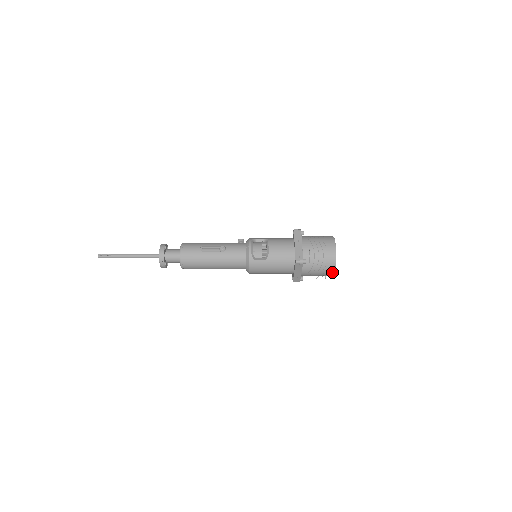
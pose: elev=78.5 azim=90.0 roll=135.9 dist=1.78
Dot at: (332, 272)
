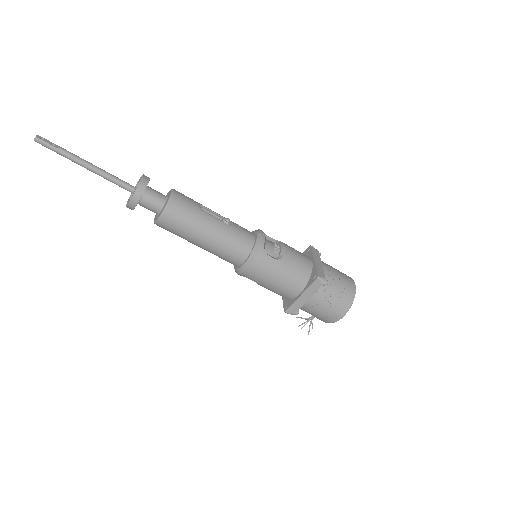
Dot at: (341, 315)
